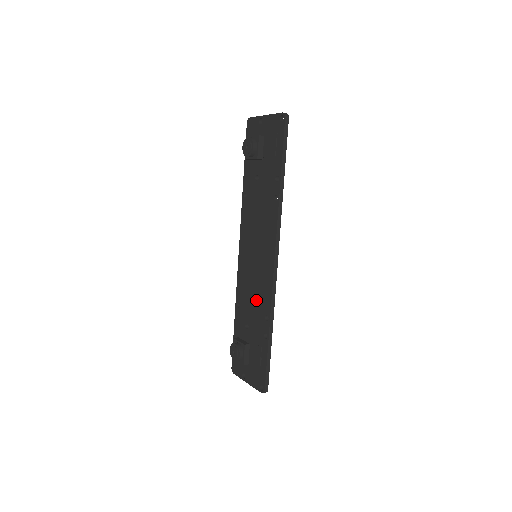
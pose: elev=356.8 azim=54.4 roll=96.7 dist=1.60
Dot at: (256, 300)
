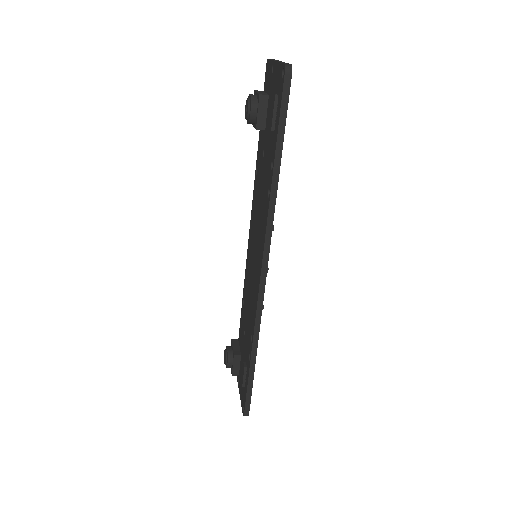
Dot at: (249, 310)
